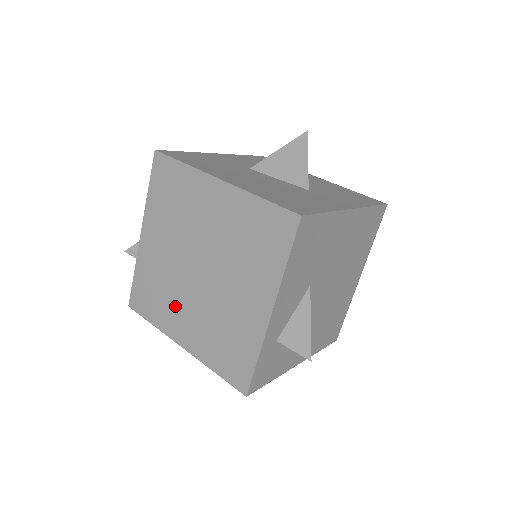
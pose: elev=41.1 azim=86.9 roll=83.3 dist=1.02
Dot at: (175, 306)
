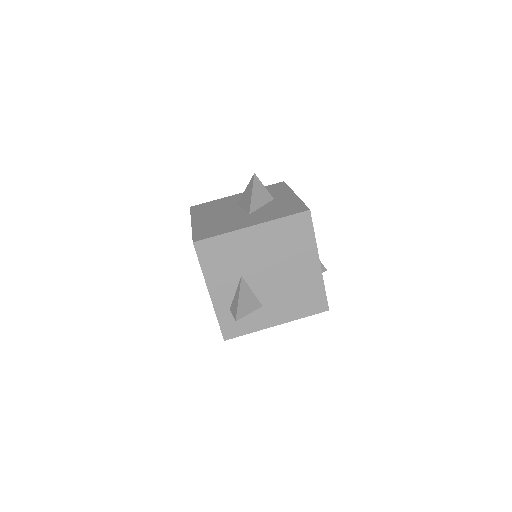
Dot at: occluded
